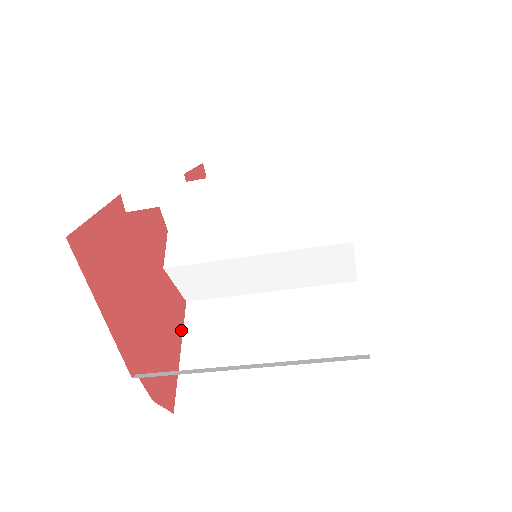
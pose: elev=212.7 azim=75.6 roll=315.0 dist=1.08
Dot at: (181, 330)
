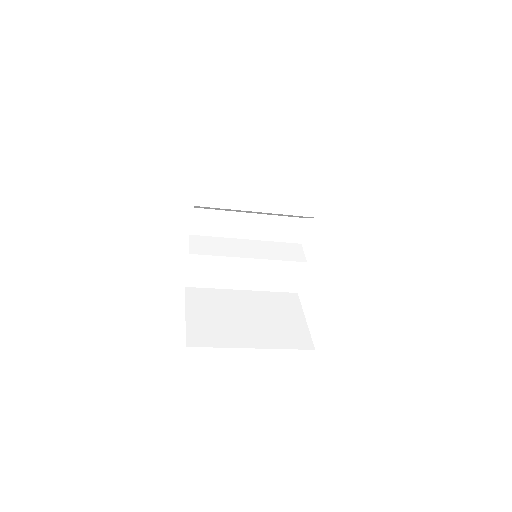
Dot at: (185, 301)
